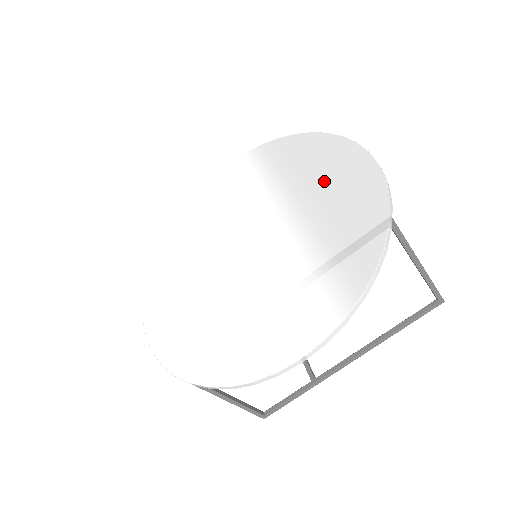
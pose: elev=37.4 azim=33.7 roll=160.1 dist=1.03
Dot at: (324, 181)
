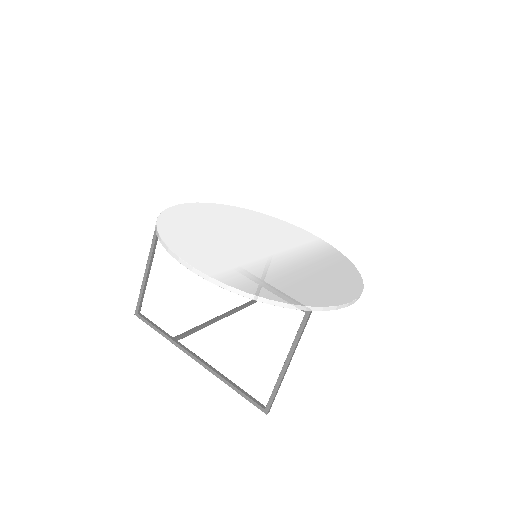
Dot at: (325, 279)
